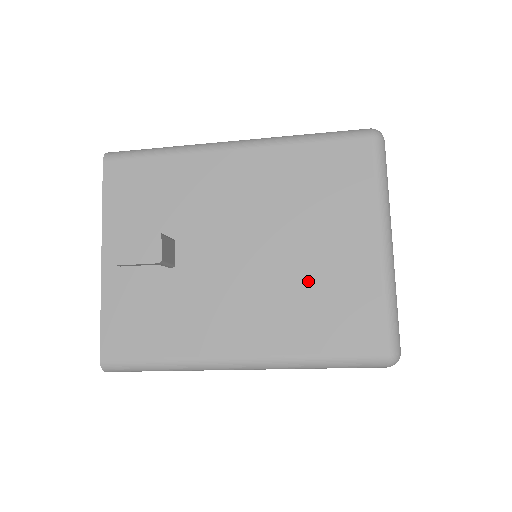
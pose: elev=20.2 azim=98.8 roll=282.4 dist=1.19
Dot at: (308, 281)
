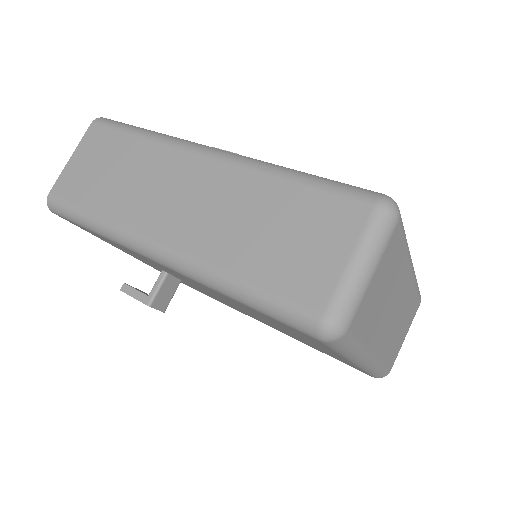
Dot at: occluded
